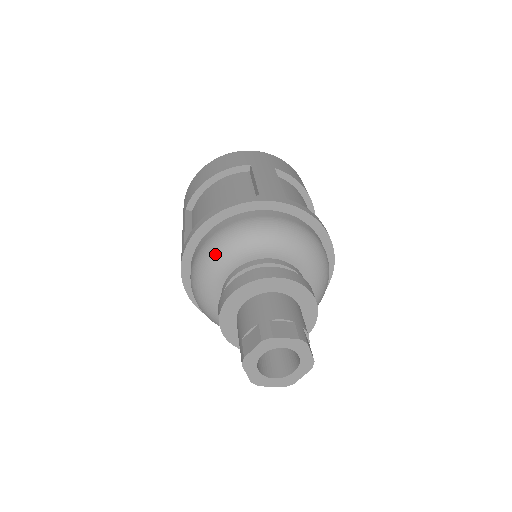
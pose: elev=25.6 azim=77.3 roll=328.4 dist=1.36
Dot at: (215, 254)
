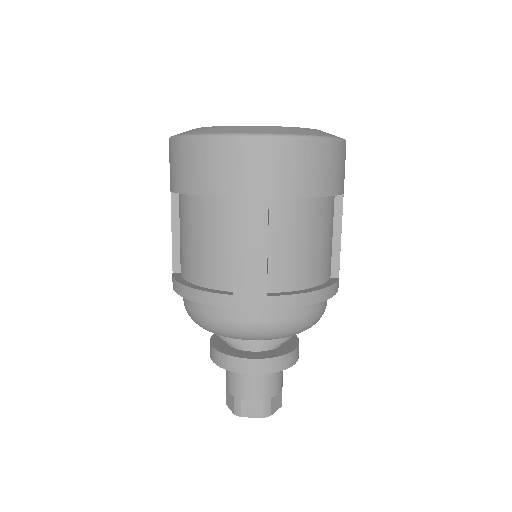
Dot at: occluded
